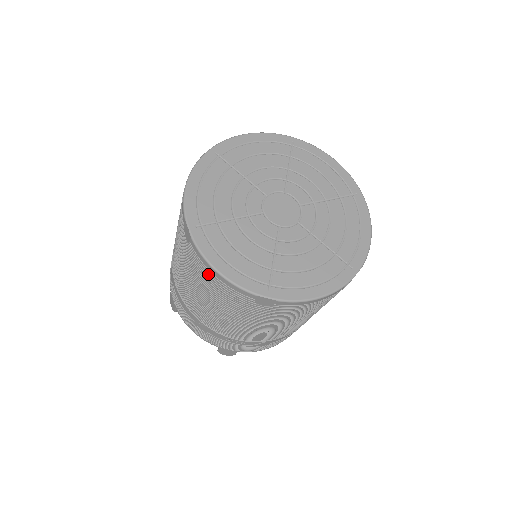
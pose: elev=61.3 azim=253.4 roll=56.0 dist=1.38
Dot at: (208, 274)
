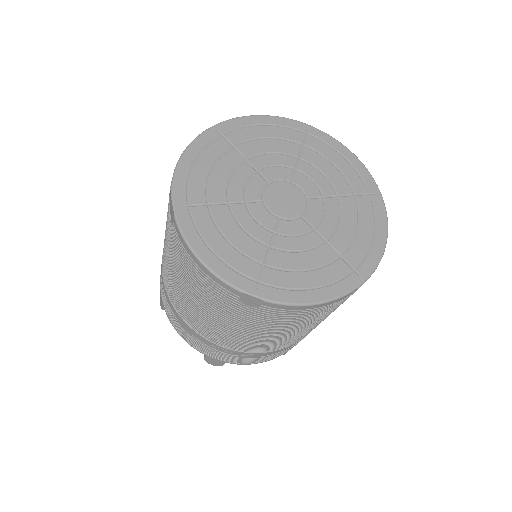
Dot at: (190, 262)
